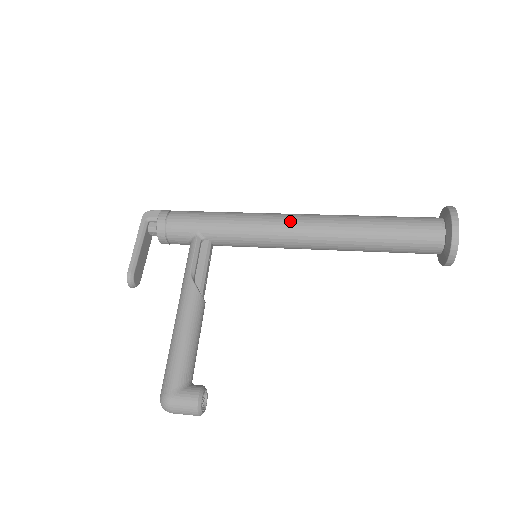
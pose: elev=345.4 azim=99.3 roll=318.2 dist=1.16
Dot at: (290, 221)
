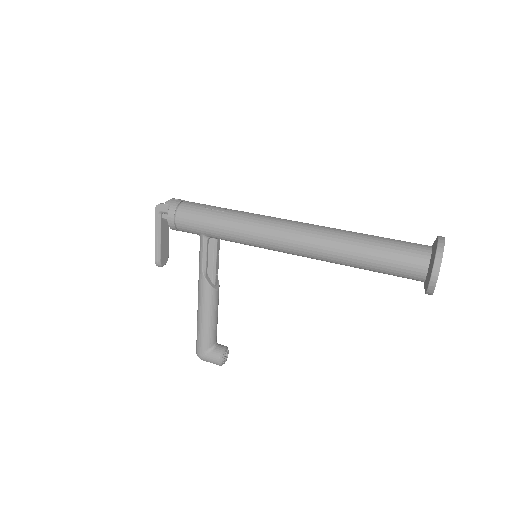
Dot at: (281, 240)
